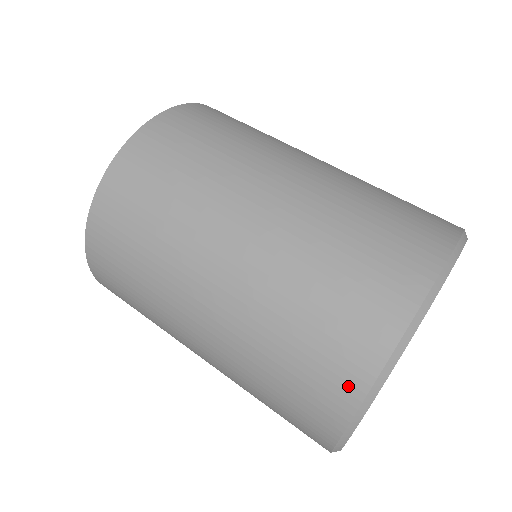
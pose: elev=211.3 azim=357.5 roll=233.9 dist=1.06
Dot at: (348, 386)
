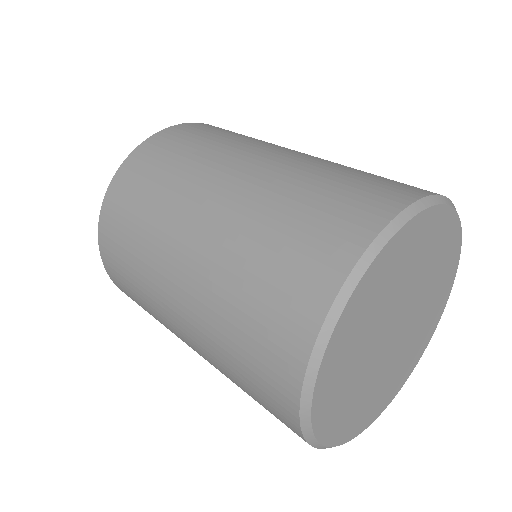
Dot at: (383, 205)
